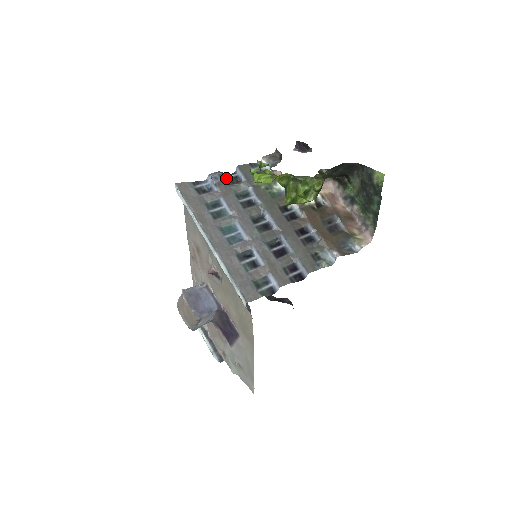
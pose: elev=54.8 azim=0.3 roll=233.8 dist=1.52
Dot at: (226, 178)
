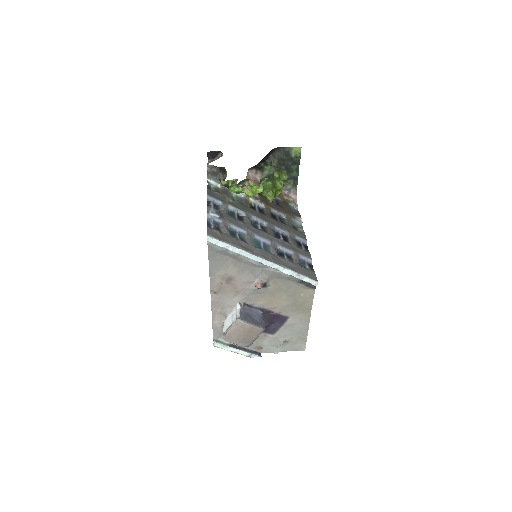
Dot at: occluded
